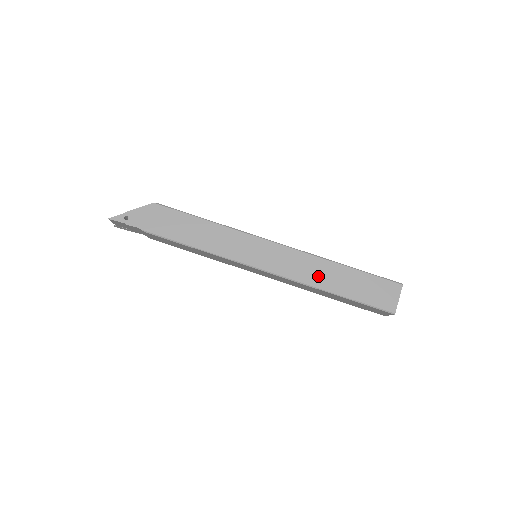
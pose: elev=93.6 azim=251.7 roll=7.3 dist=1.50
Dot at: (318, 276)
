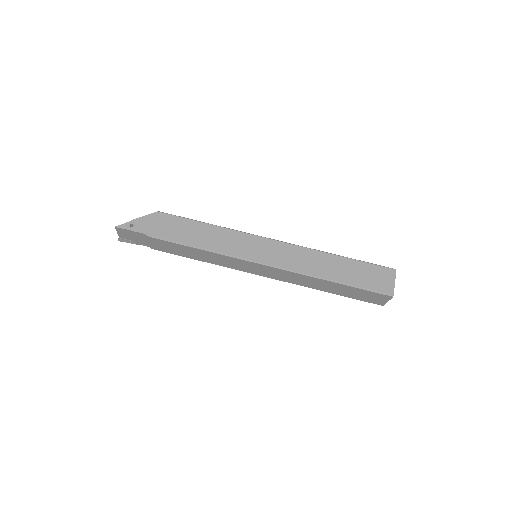
Dot at: (317, 266)
